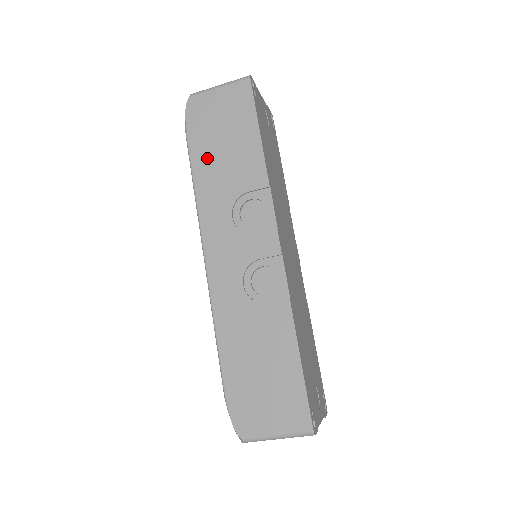
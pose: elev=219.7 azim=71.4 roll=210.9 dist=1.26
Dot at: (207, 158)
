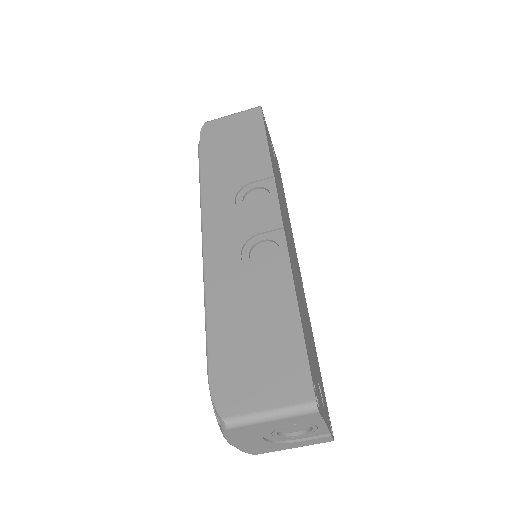
Dot at: (216, 161)
